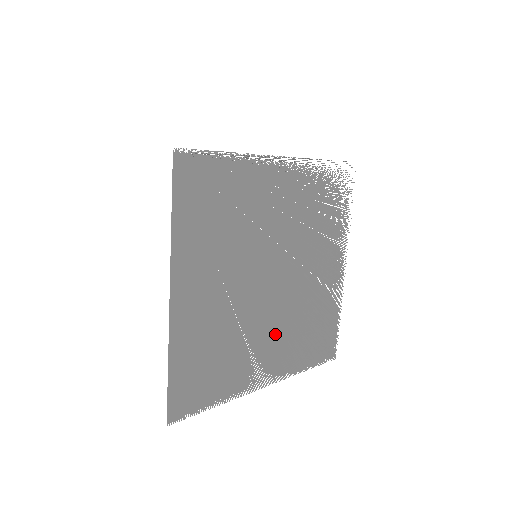
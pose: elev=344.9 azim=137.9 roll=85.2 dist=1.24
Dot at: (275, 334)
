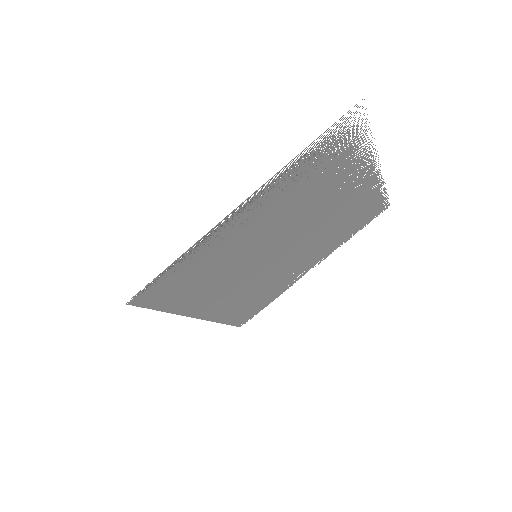
Dot at: (306, 254)
